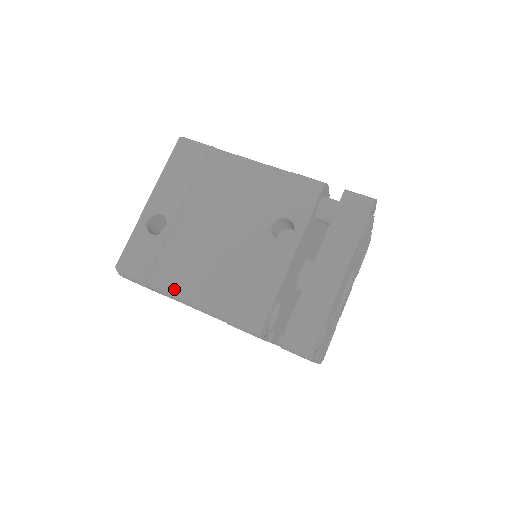
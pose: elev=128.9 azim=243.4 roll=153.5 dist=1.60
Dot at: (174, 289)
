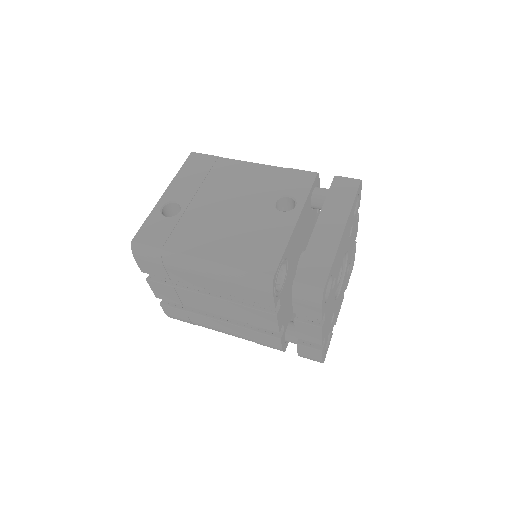
Dot at: (188, 254)
